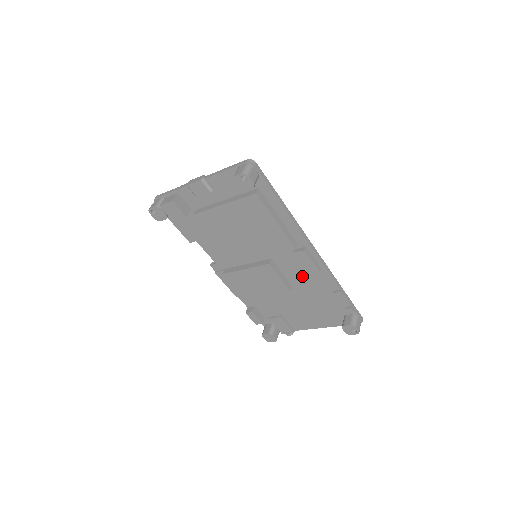
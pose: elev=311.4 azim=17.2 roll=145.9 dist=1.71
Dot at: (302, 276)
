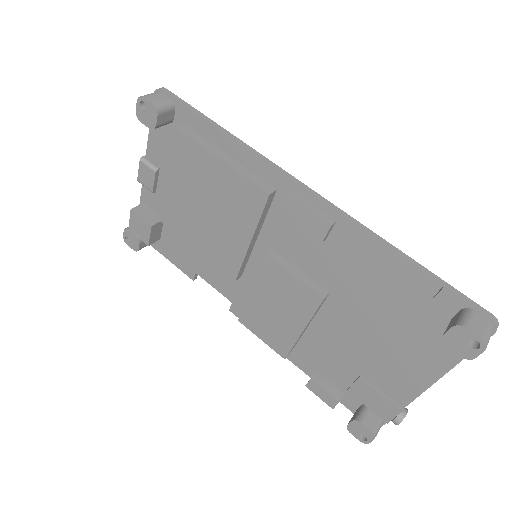
Dot at: (326, 259)
